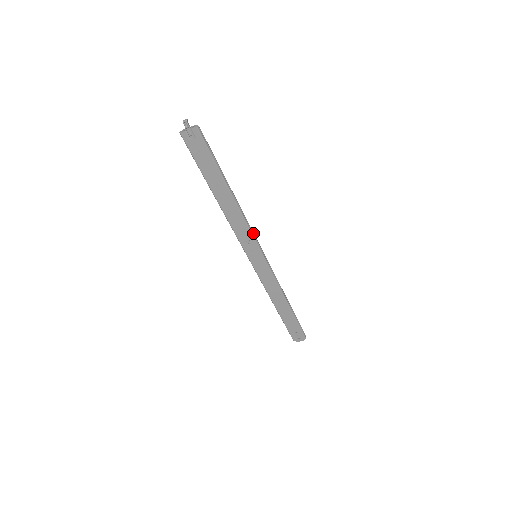
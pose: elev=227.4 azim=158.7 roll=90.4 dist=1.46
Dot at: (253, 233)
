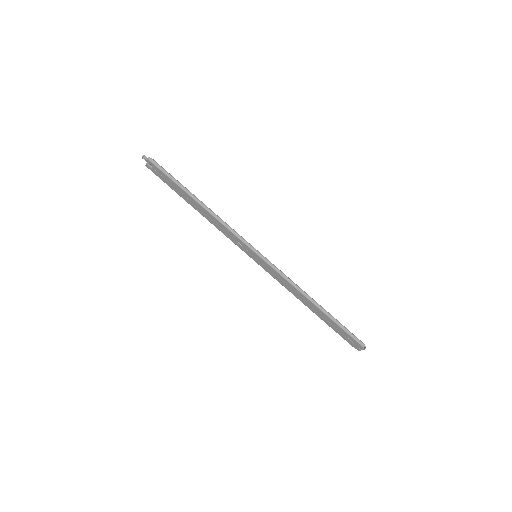
Dot at: (238, 235)
